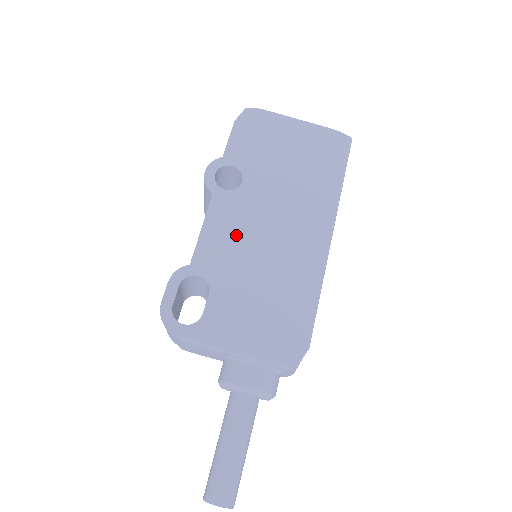
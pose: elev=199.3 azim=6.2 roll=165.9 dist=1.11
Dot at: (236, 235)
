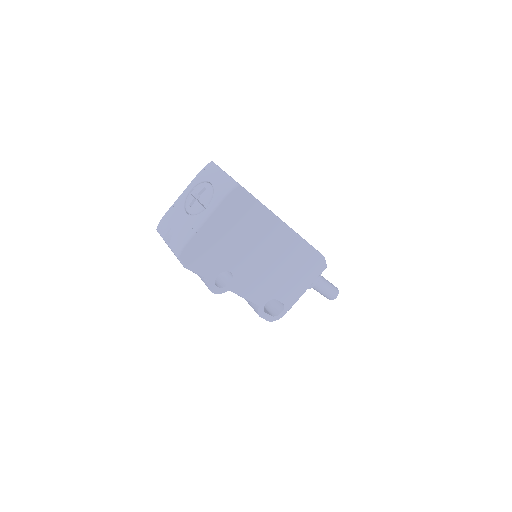
Dot at: (258, 282)
